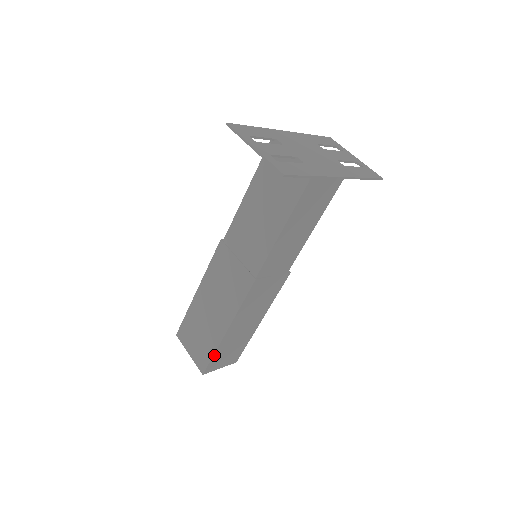
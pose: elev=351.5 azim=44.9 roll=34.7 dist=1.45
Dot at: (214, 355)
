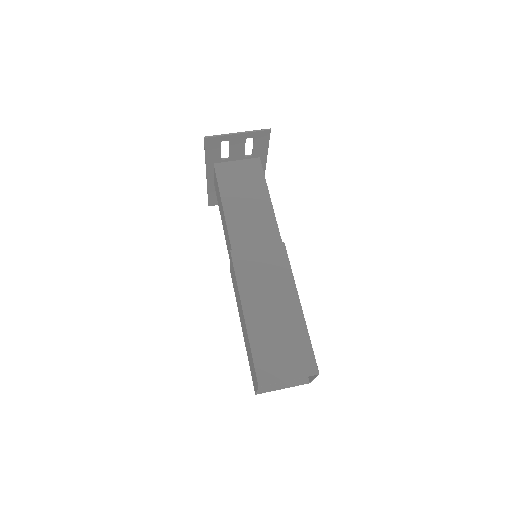
Dot at: (310, 341)
